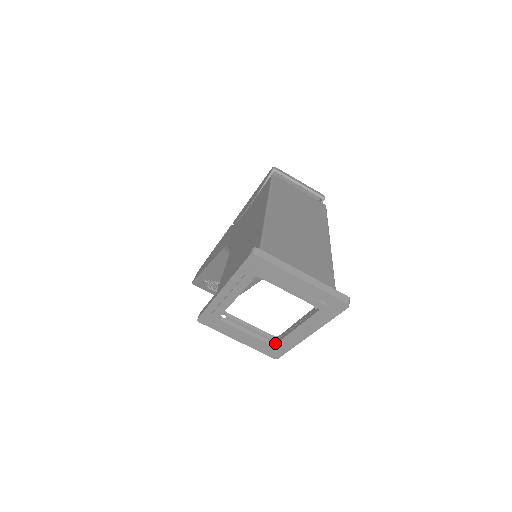
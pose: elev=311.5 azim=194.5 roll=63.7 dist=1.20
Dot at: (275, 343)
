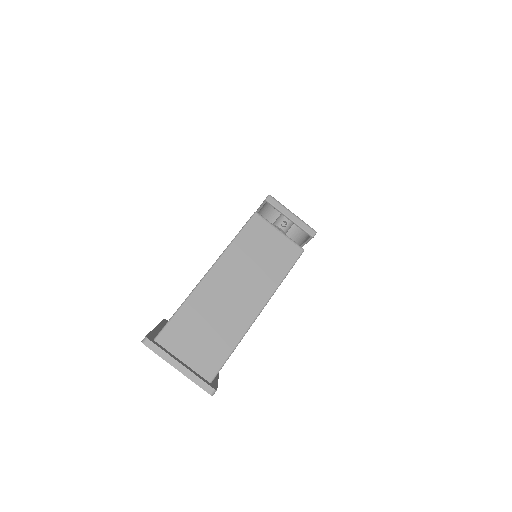
Dot at: occluded
